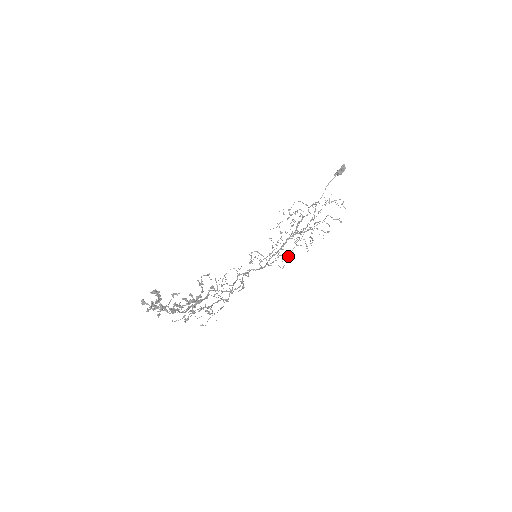
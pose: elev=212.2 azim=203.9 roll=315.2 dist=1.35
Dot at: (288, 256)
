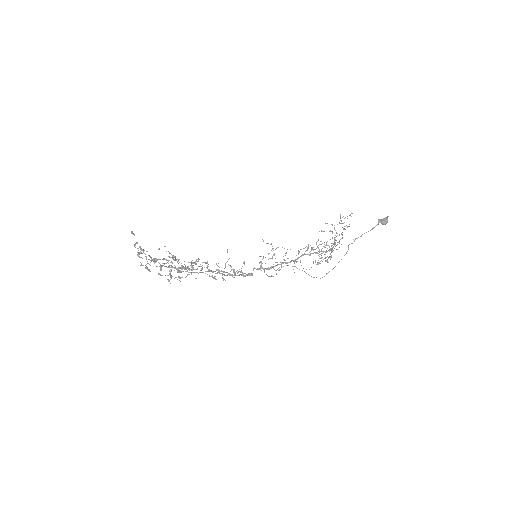
Dot at: (294, 261)
